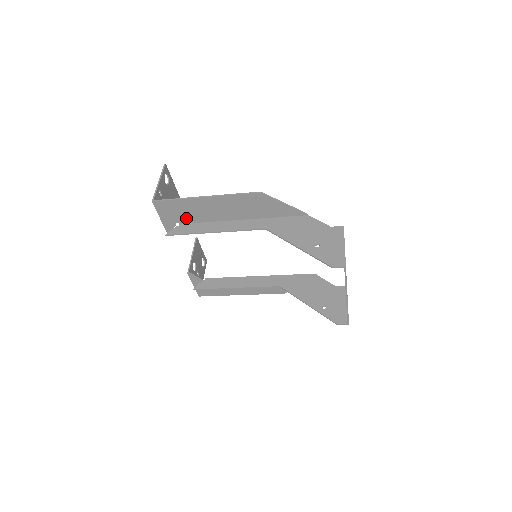
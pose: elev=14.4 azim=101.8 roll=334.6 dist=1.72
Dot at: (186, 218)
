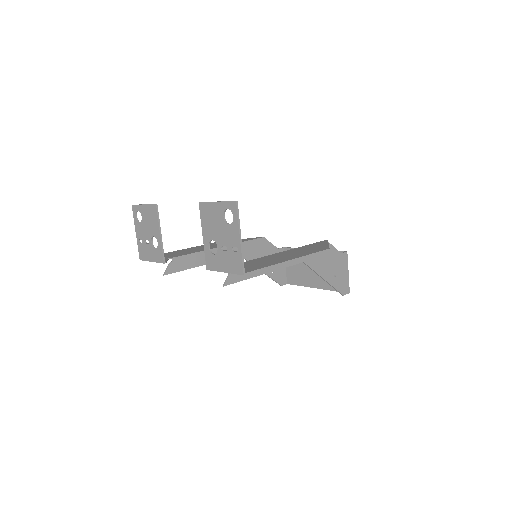
Dot at: occluded
